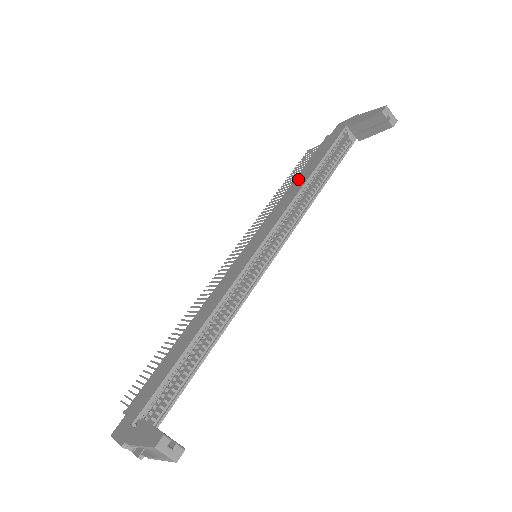
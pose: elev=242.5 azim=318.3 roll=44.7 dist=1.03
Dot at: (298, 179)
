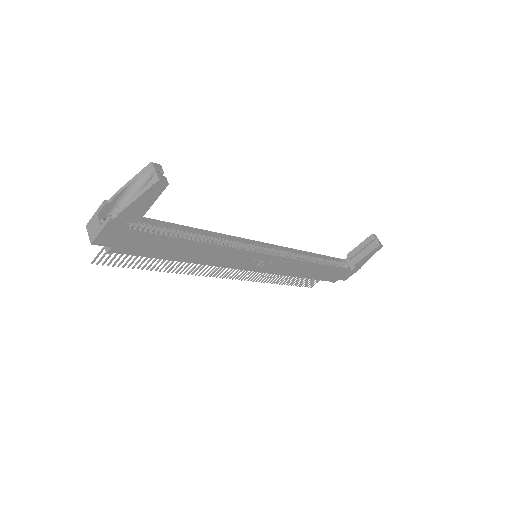
Dot at: occluded
